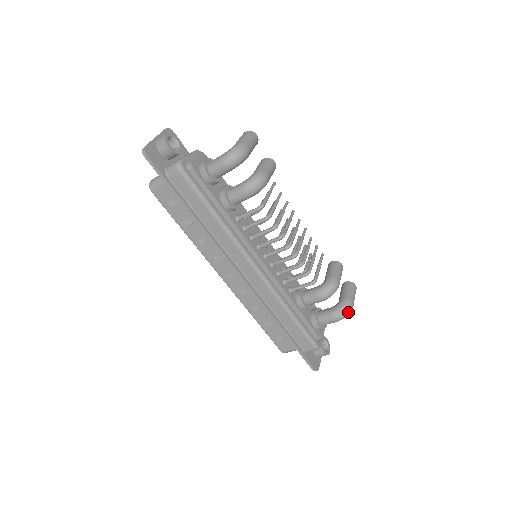
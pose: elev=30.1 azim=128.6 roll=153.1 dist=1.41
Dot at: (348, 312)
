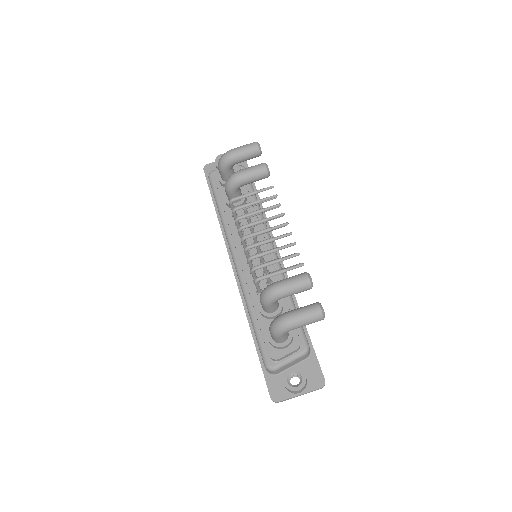
Dot at: (278, 326)
